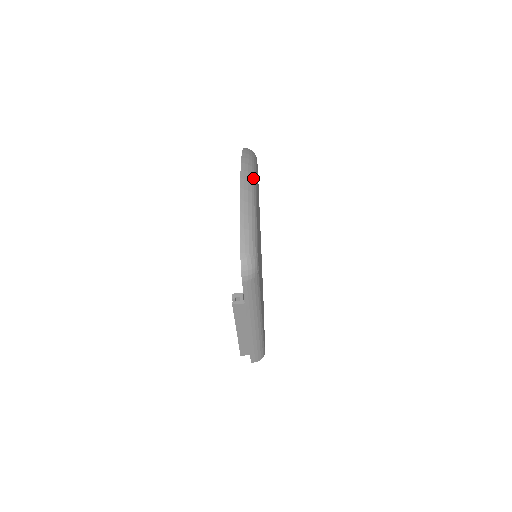
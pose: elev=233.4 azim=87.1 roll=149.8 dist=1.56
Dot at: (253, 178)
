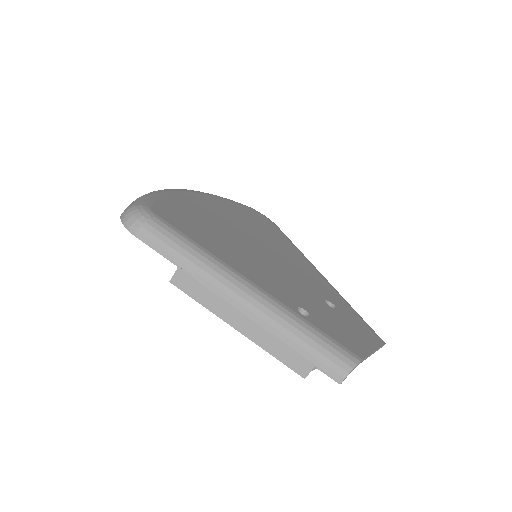
Dot at: occluded
